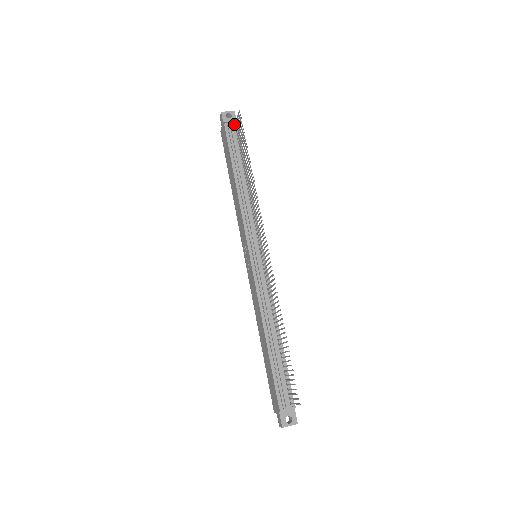
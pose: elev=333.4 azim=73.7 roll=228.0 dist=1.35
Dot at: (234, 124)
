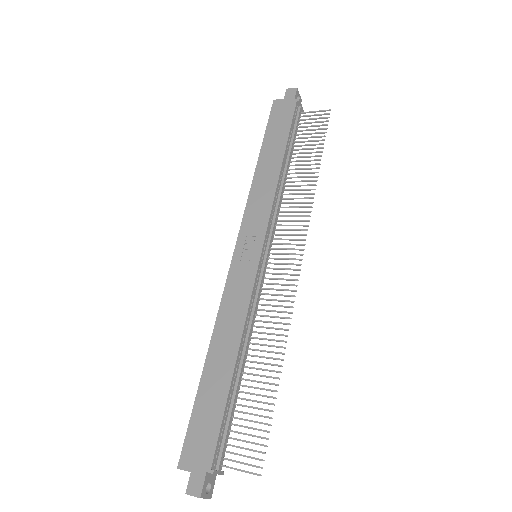
Dot at: (300, 111)
